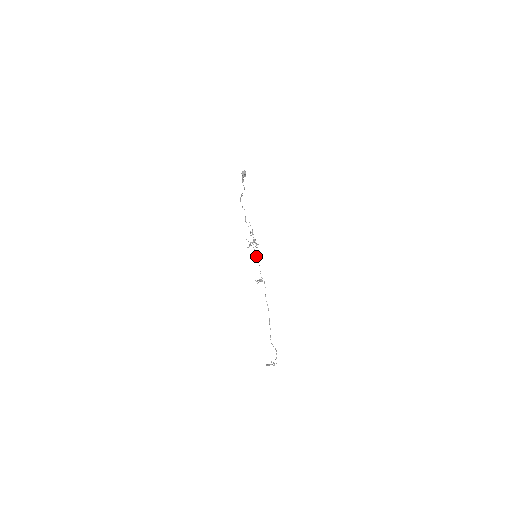
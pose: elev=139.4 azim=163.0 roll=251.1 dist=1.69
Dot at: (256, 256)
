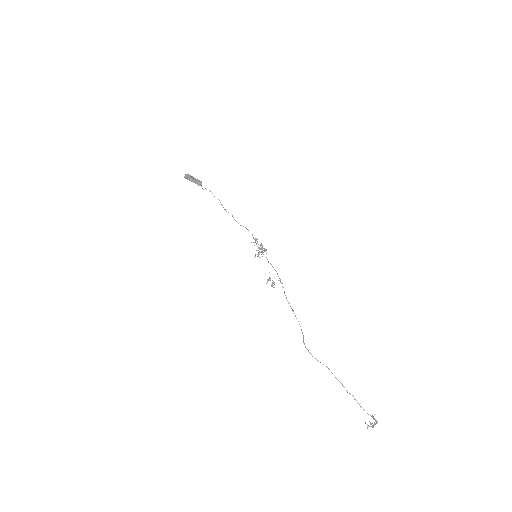
Dot at: occluded
